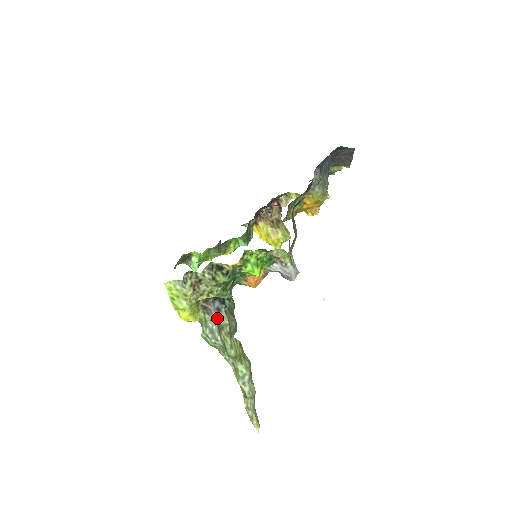
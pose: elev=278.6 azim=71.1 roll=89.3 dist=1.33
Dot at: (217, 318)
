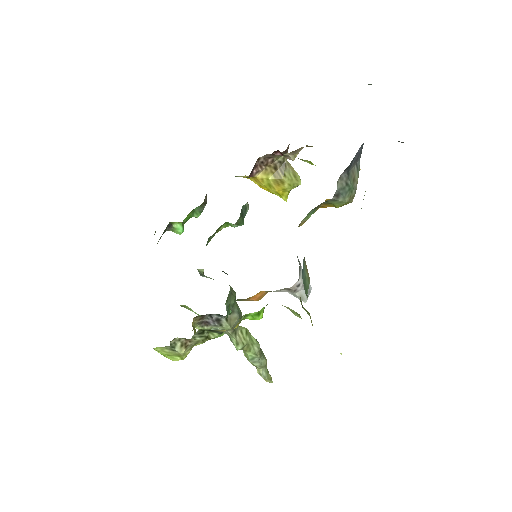
Dot at: (217, 327)
